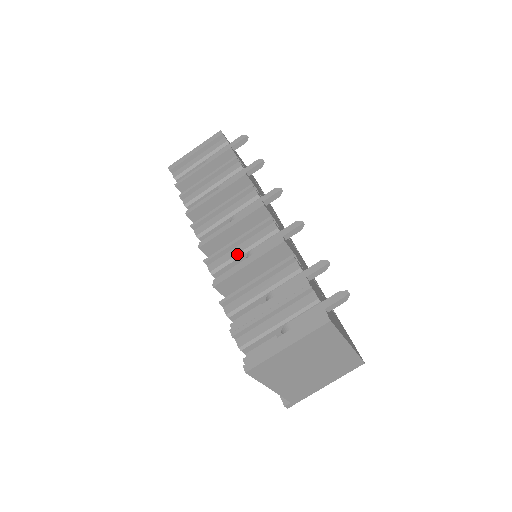
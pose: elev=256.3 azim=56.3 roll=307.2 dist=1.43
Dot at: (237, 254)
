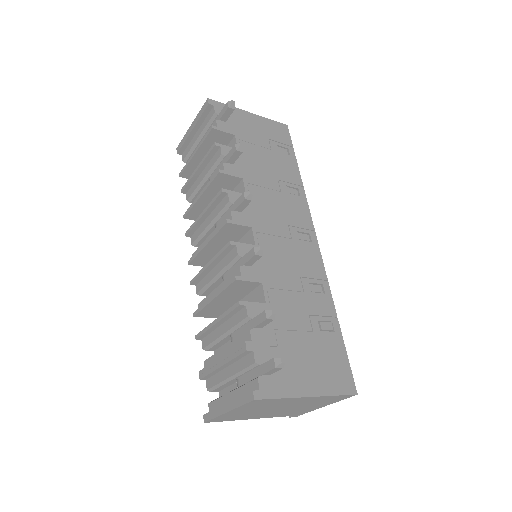
Dot at: (212, 279)
